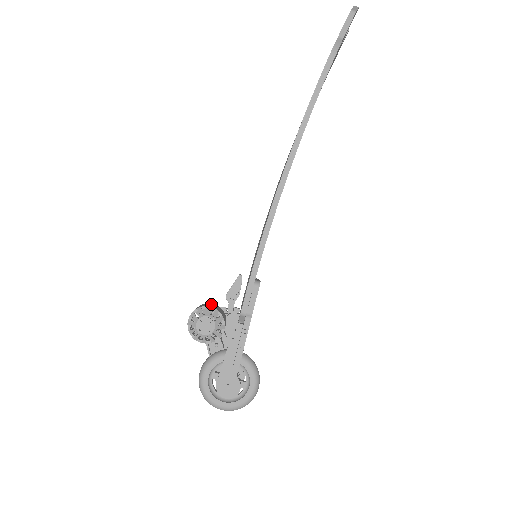
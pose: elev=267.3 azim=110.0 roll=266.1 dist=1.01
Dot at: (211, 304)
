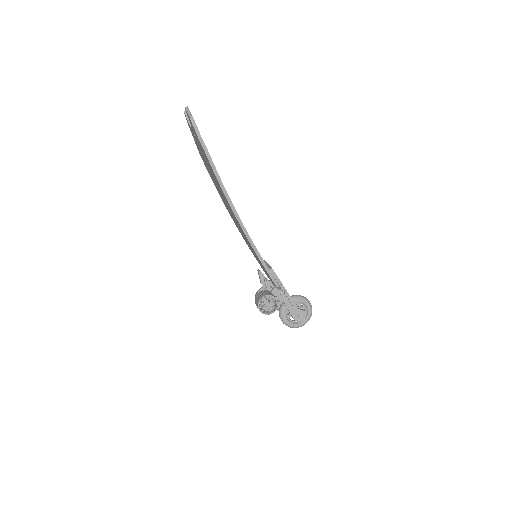
Dot at: (259, 294)
